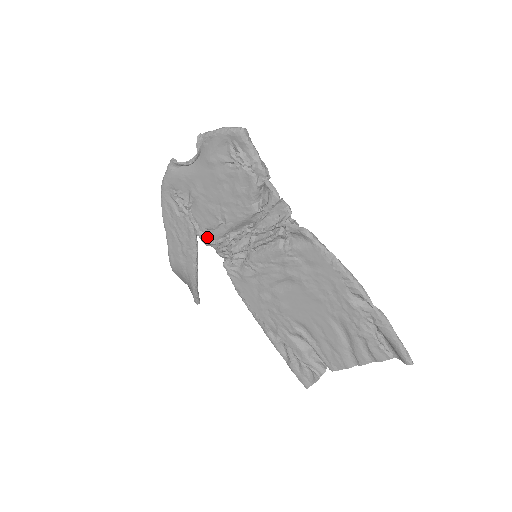
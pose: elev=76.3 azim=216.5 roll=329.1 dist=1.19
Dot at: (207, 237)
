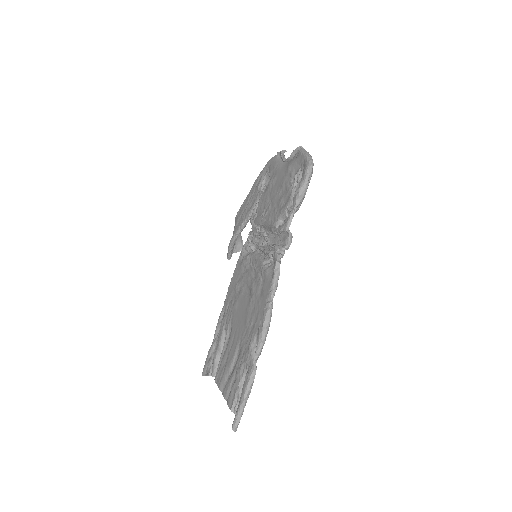
Dot at: (254, 217)
